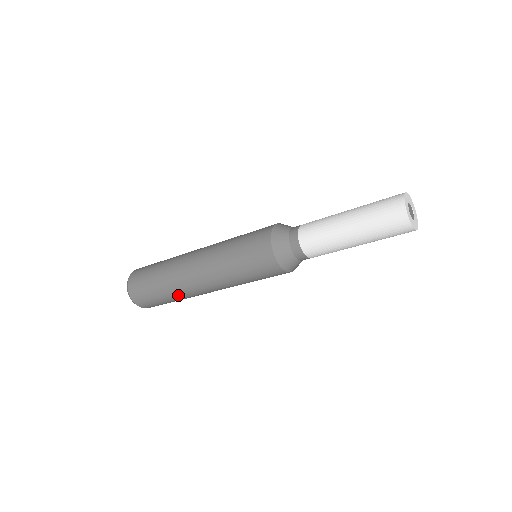
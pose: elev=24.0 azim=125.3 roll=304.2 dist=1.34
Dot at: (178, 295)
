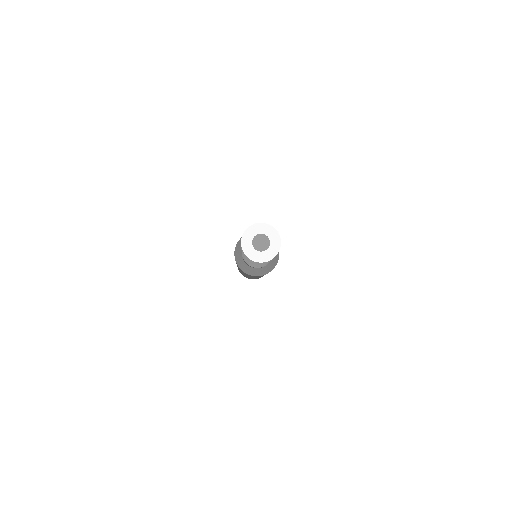
Dot at: occluded
